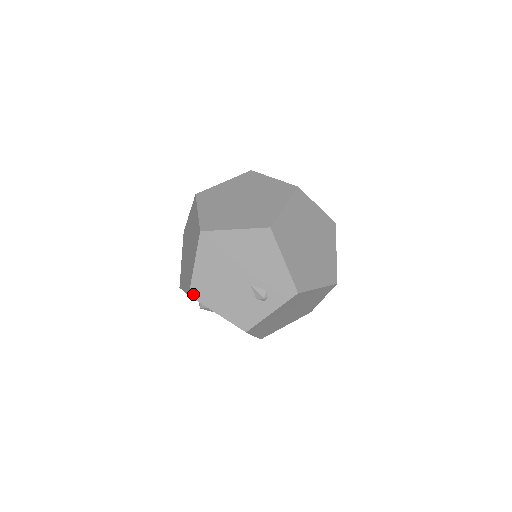
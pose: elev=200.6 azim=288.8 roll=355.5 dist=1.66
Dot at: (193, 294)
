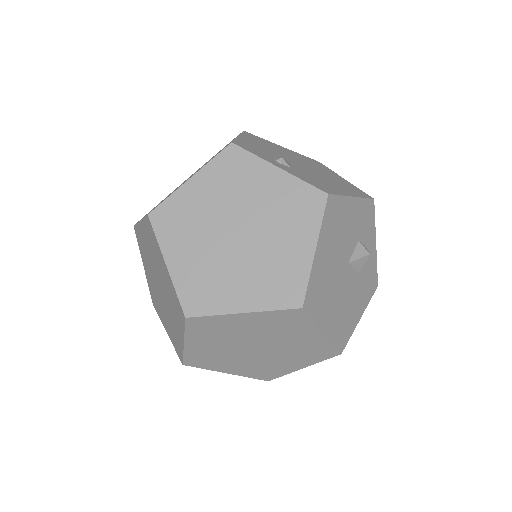
Dot at: occluded
